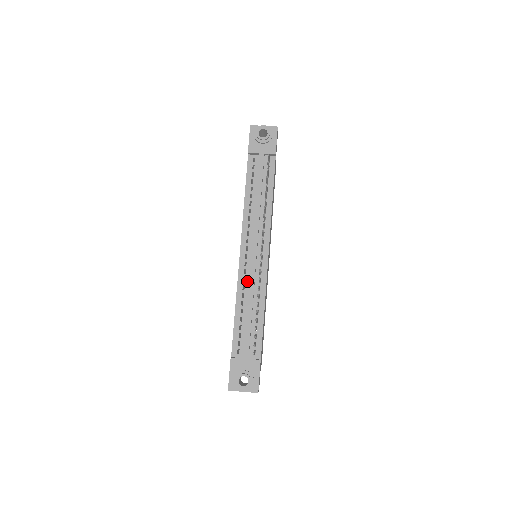
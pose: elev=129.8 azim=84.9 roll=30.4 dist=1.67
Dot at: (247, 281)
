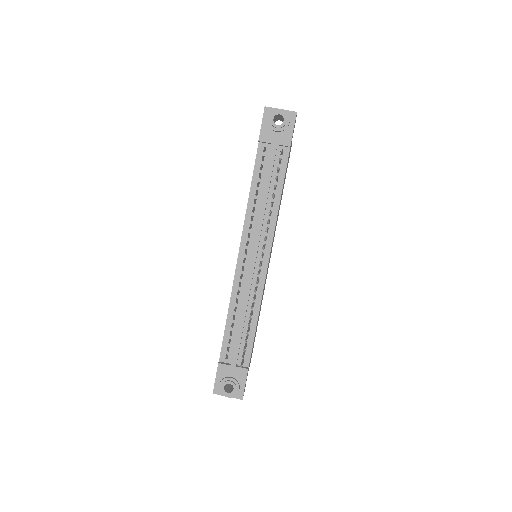
Dot at: (243, 287)
